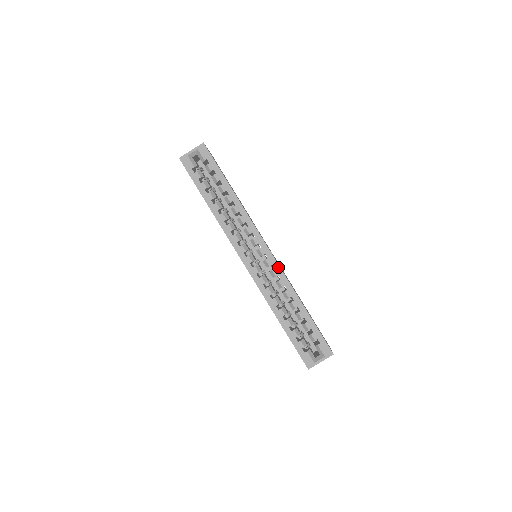
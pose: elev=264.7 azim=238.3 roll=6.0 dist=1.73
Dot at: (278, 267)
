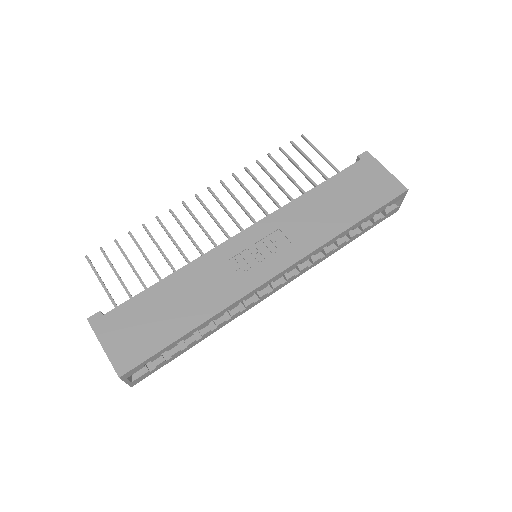
Dot at: (303, 259)
